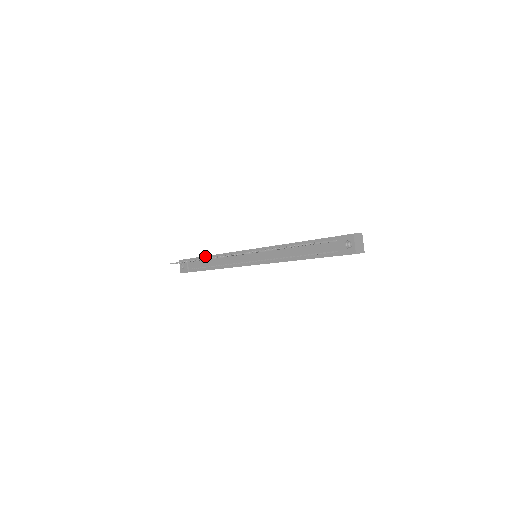
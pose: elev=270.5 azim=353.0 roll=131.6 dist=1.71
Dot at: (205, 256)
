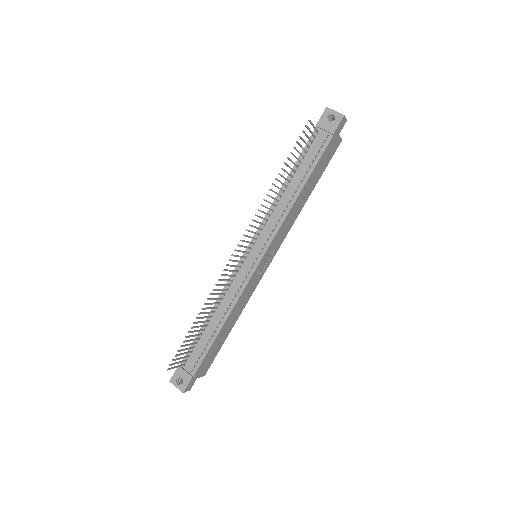
Dot at: (200, 328)
